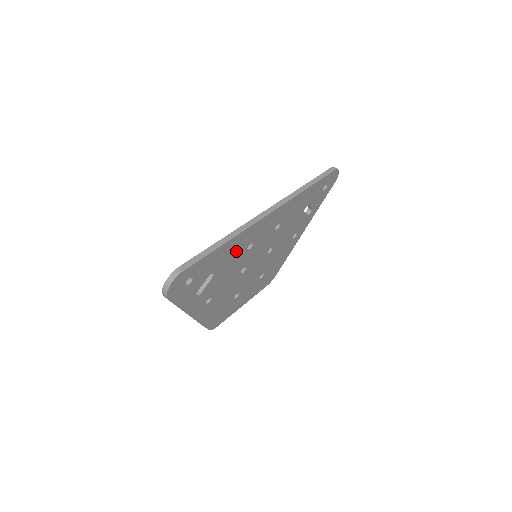
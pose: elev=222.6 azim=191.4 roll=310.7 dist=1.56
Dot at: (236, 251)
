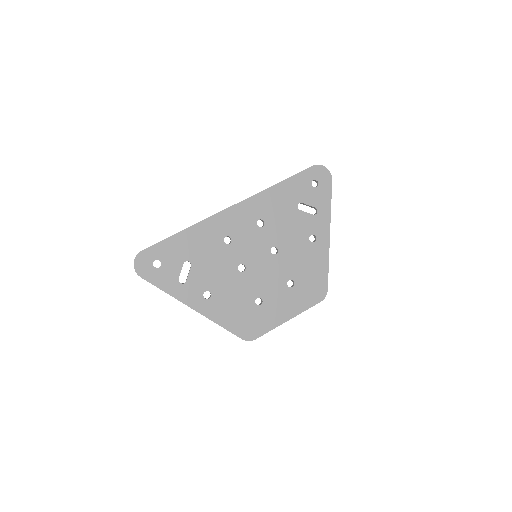
Dot at: (208, 242)
